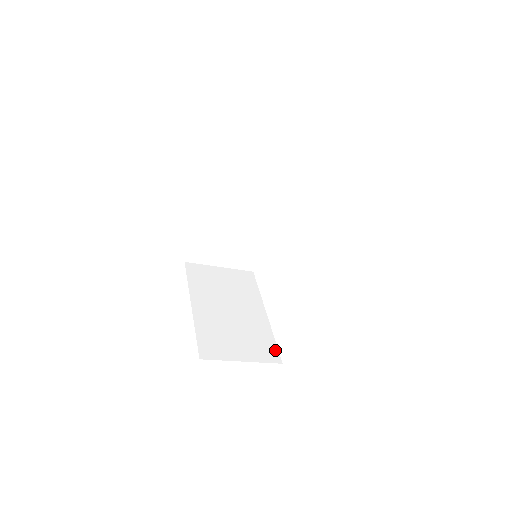
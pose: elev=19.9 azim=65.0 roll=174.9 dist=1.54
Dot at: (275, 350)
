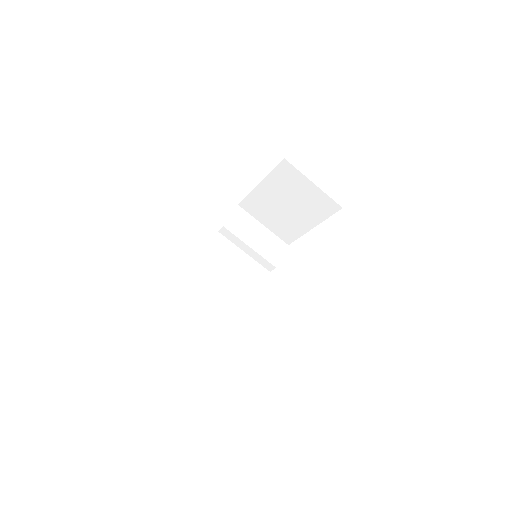
Dot at: occluded
